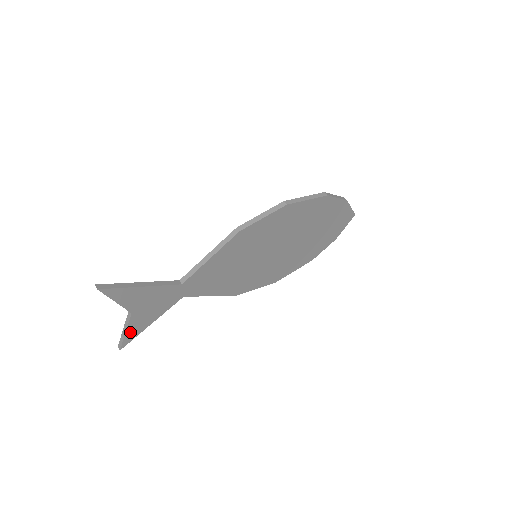
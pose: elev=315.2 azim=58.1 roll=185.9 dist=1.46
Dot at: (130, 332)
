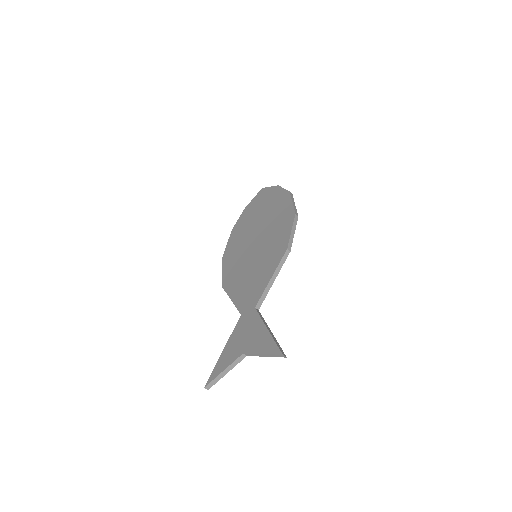
Dot at: occluded
